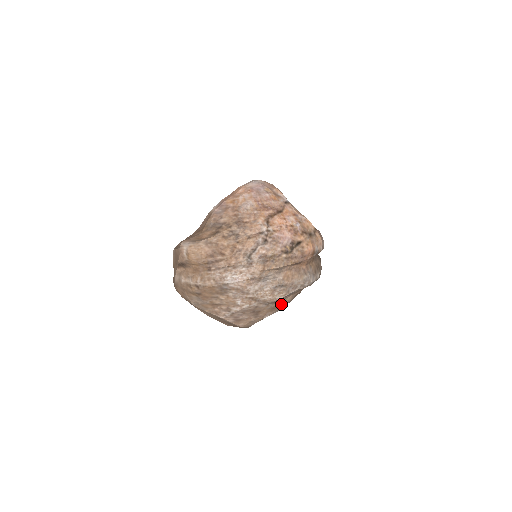
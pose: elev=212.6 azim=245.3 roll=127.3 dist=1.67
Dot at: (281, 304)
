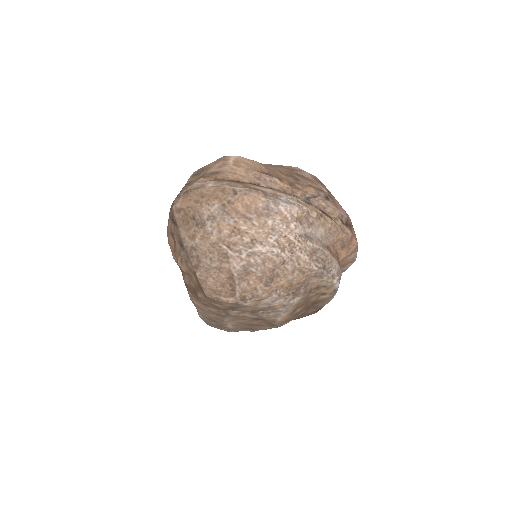
Dot at: (302, 286)
